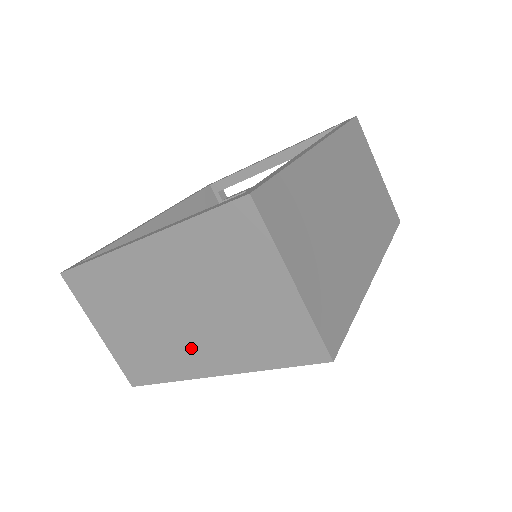
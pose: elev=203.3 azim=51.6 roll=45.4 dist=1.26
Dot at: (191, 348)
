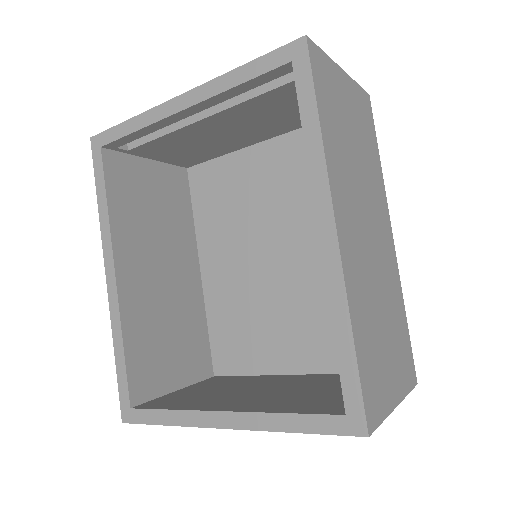
Dot at: occluded
